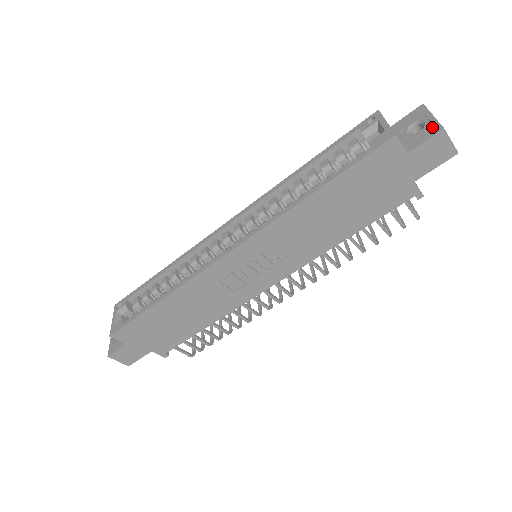
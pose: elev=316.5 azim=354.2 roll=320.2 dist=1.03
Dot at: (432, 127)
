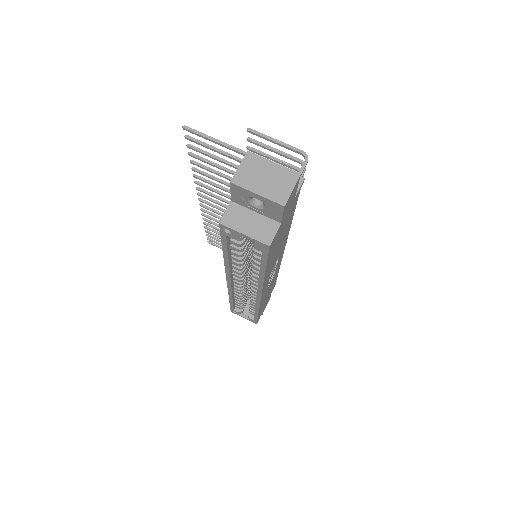
Dot at: (272, 205)
